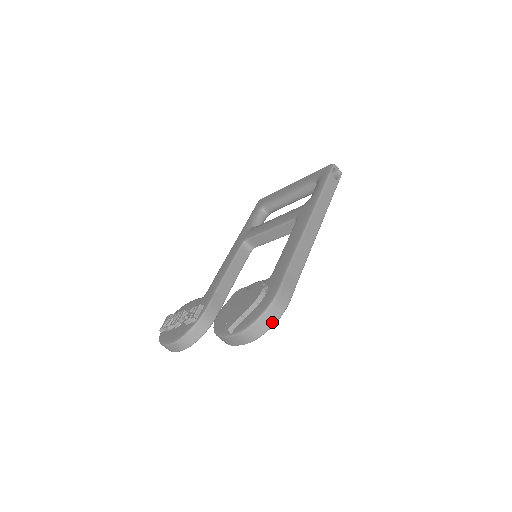
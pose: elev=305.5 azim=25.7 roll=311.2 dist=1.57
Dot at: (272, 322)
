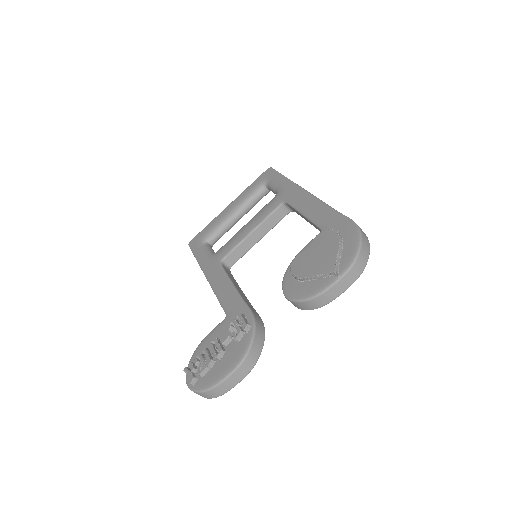
Dot at: (368, 246)
